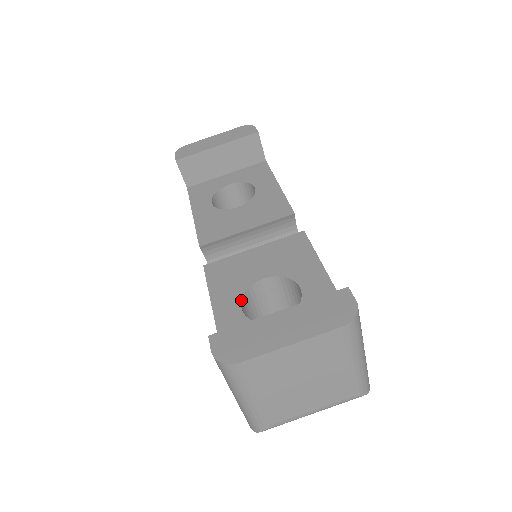
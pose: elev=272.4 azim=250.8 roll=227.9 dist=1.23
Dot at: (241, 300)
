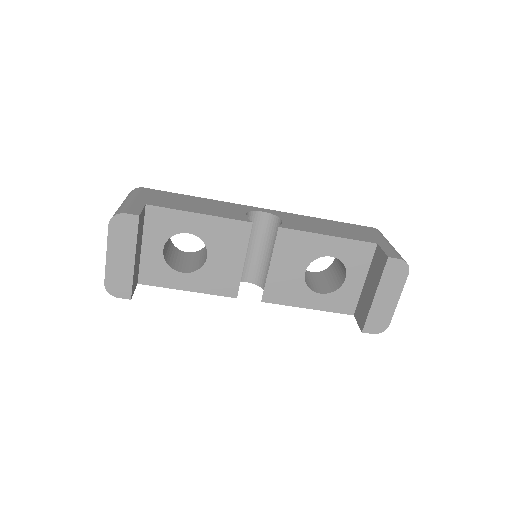
Dot at: (313, 292)
